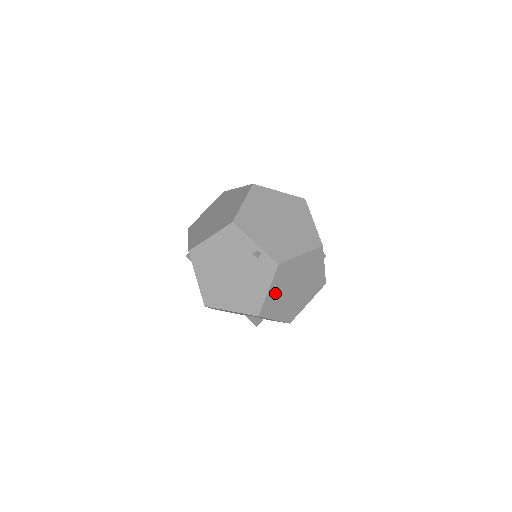
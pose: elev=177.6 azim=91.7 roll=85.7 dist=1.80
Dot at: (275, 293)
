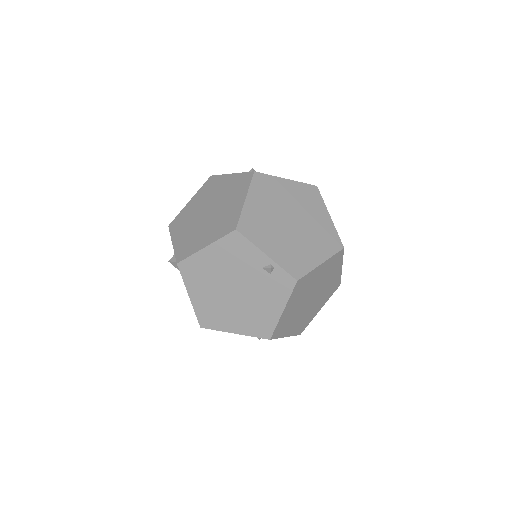
Dot at: (290, 311)
